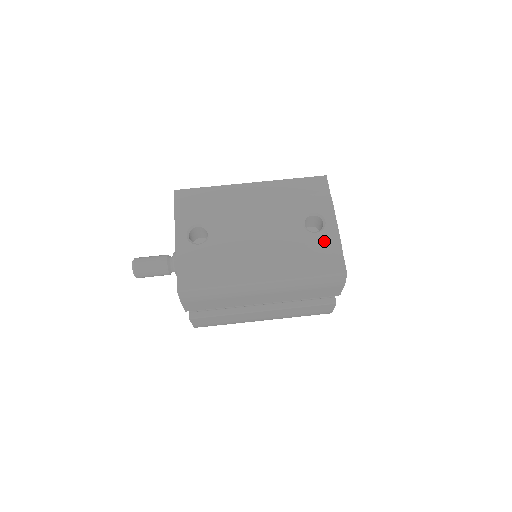
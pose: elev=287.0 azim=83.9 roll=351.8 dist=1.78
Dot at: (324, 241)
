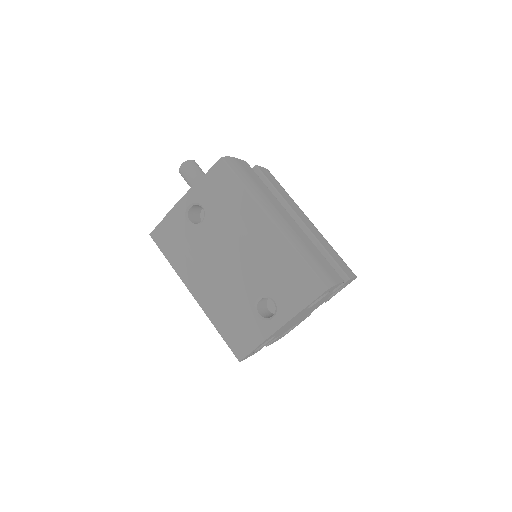
Dot at: (253, 327)
